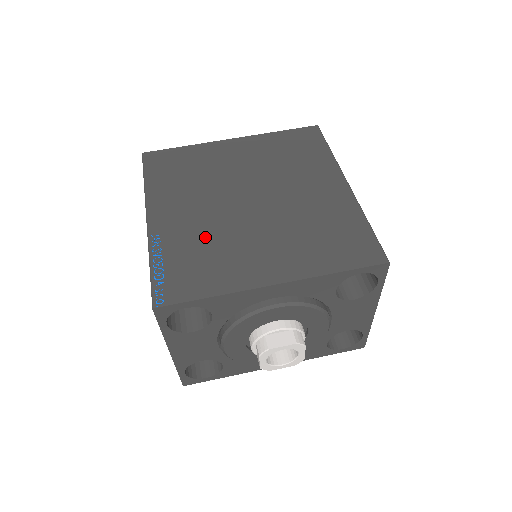
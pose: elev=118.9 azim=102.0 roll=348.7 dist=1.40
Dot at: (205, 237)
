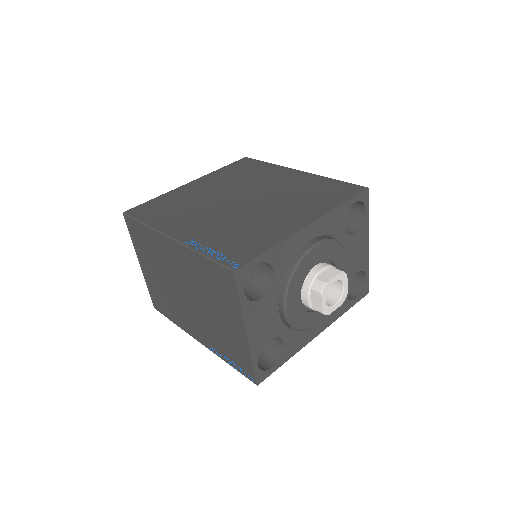
Dot at: (230, 226)
